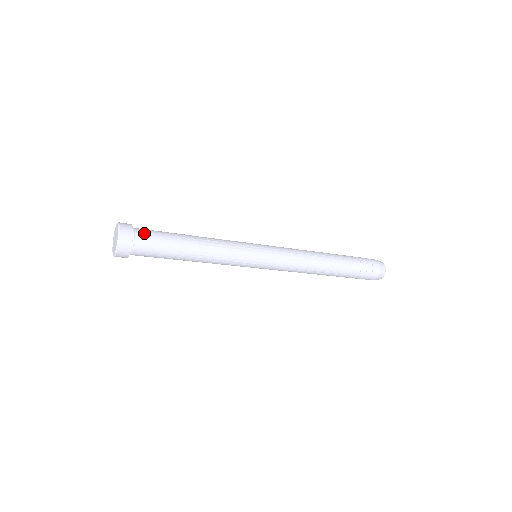
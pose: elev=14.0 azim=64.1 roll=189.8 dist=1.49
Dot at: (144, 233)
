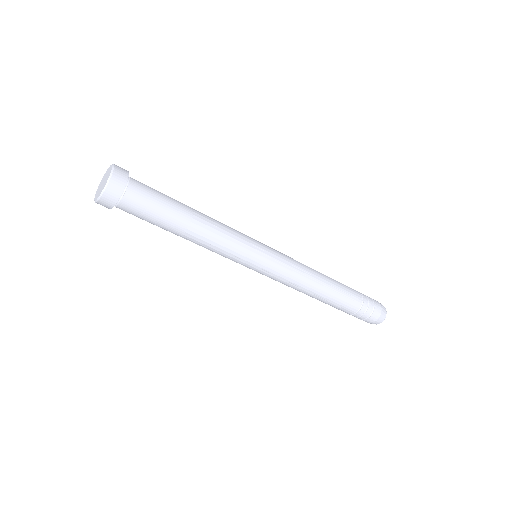
Dot at: occluded
